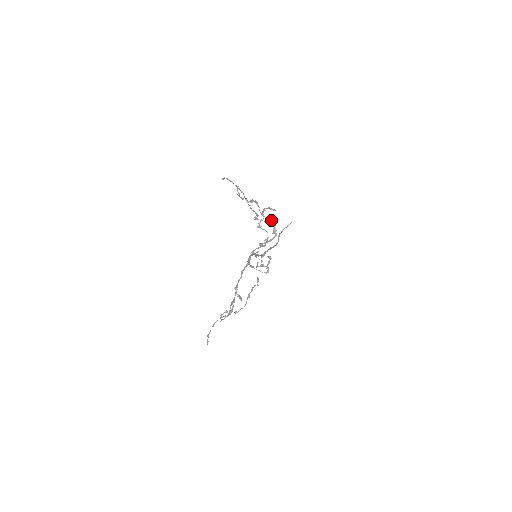
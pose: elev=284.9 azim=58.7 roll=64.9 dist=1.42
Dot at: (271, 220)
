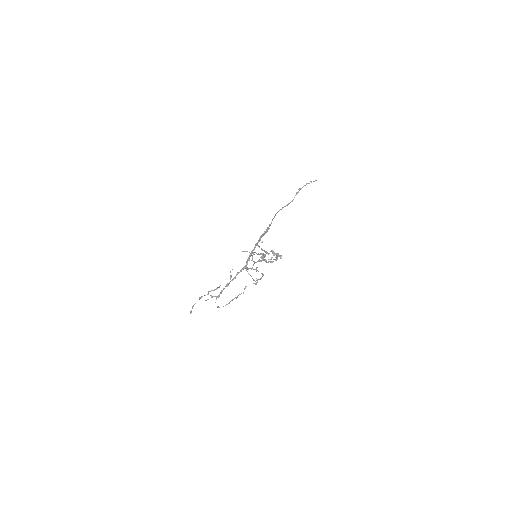
Dot at: (276, 255)
